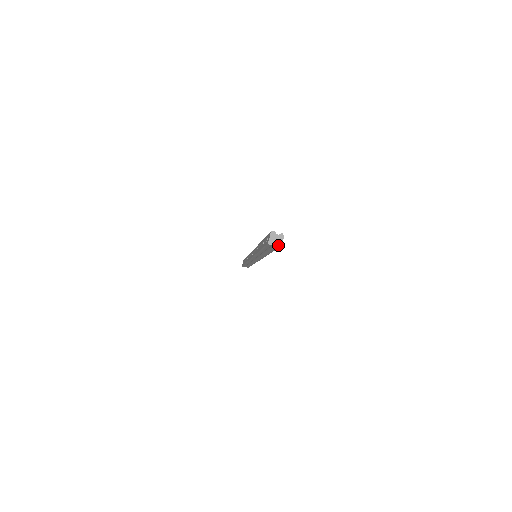
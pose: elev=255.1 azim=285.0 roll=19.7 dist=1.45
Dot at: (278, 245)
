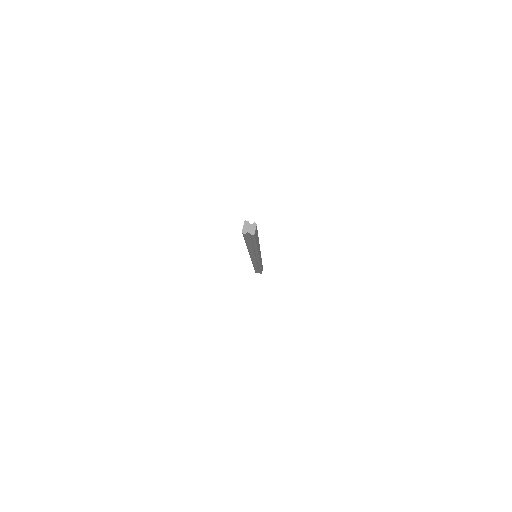
Dot at: (251, 233)
